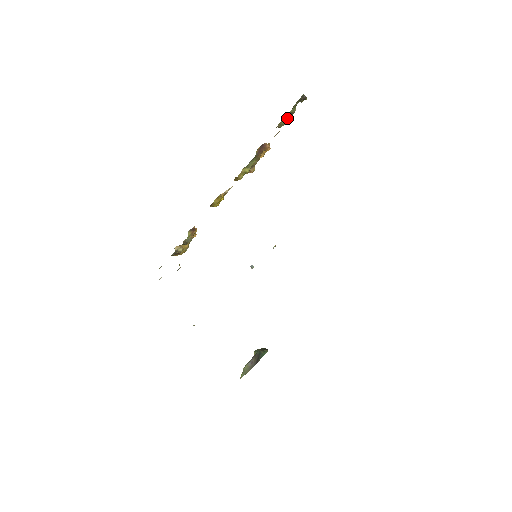
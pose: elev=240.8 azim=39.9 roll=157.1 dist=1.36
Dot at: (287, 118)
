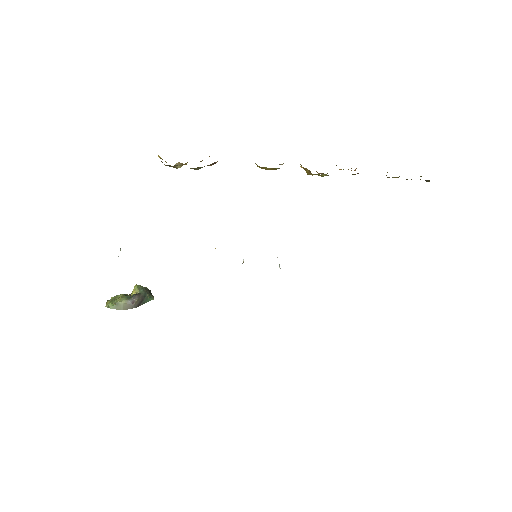
Dot at: (399, 176)
